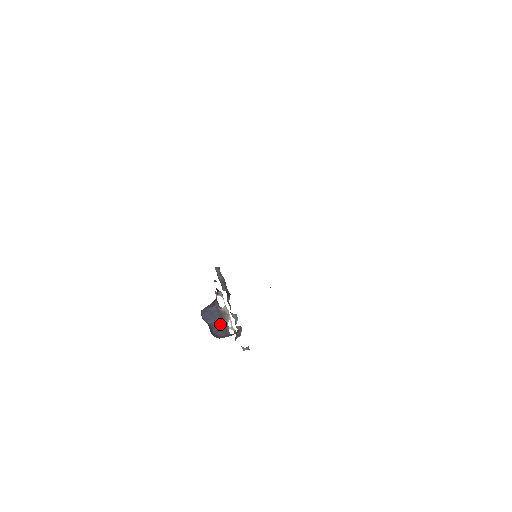
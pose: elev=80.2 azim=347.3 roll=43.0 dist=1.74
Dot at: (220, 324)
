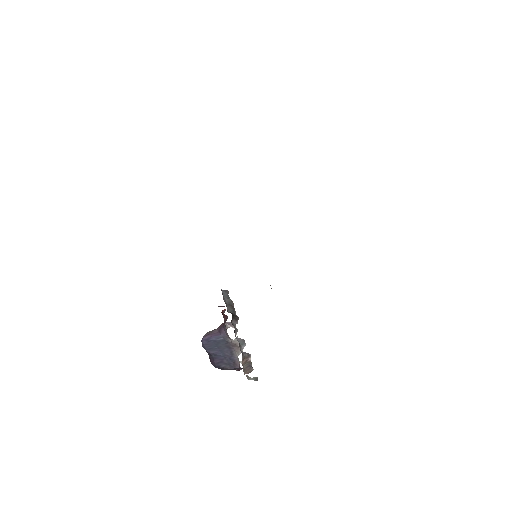
Dot at: (226, 355)
